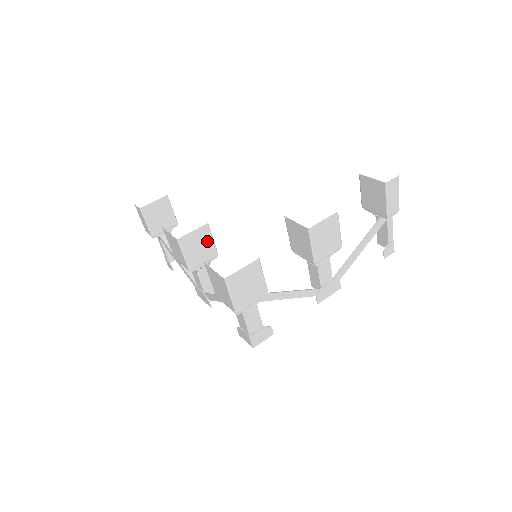
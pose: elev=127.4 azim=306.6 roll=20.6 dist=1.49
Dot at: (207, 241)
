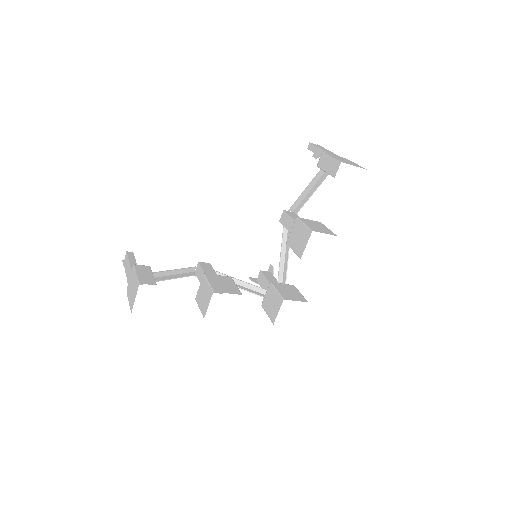
Dot at: occluded
